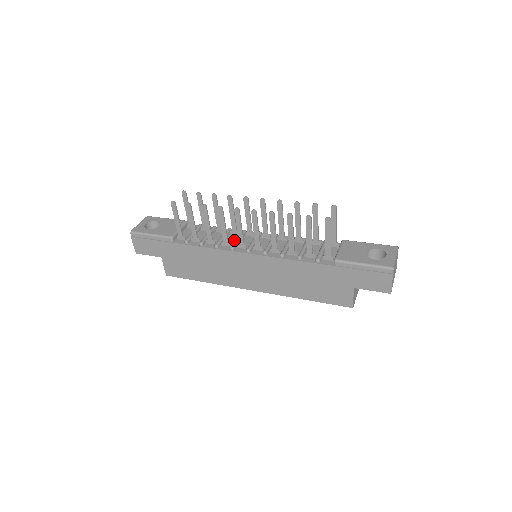
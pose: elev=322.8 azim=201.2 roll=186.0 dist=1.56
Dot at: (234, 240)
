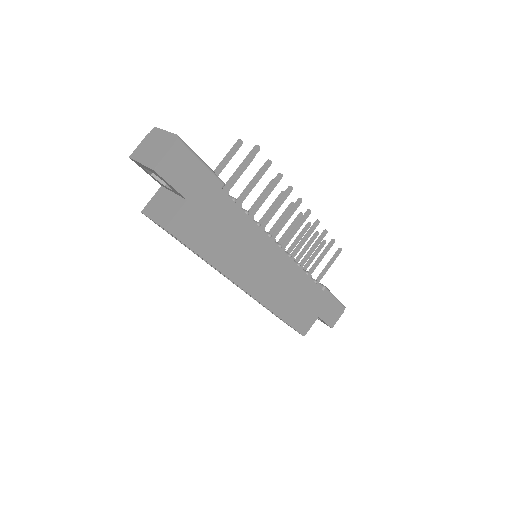
Dot at: occluded
